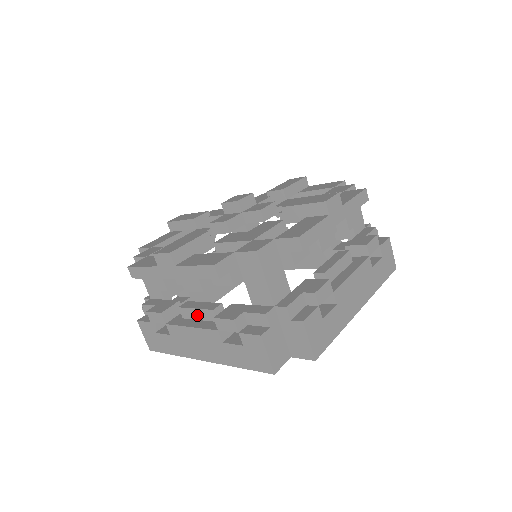
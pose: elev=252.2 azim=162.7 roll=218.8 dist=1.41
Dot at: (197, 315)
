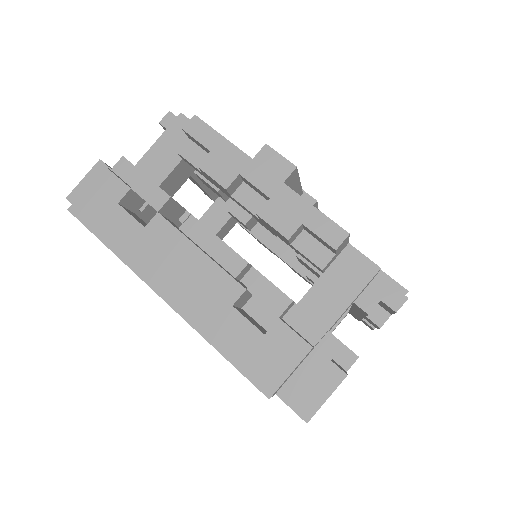
Dot at: (212, 246)
